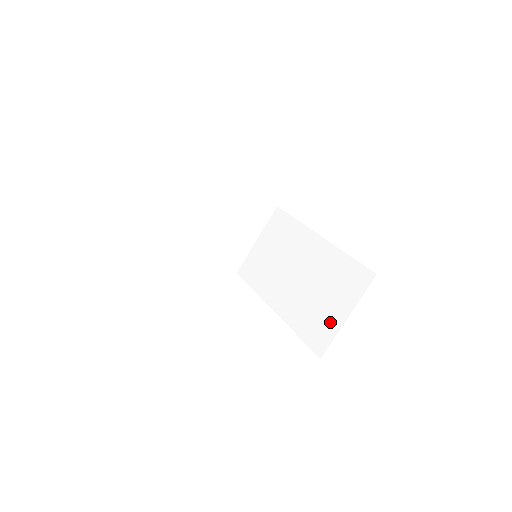
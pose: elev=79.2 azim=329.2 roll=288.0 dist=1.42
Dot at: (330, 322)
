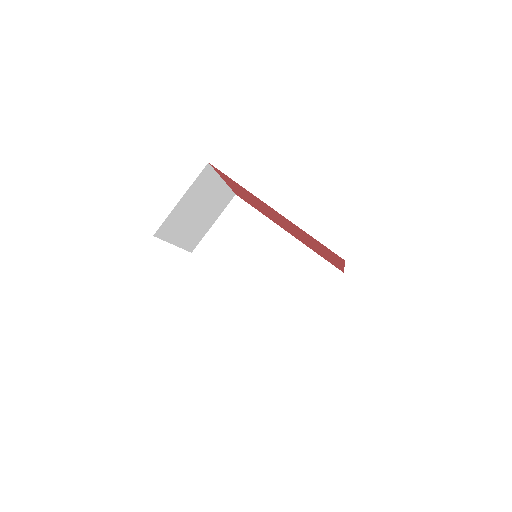
Dot at: (304, 307)
